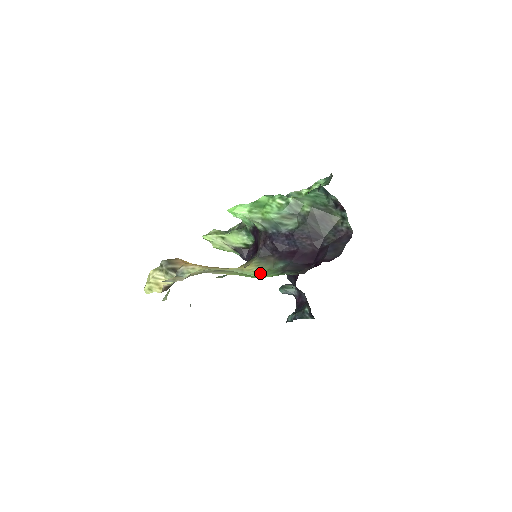
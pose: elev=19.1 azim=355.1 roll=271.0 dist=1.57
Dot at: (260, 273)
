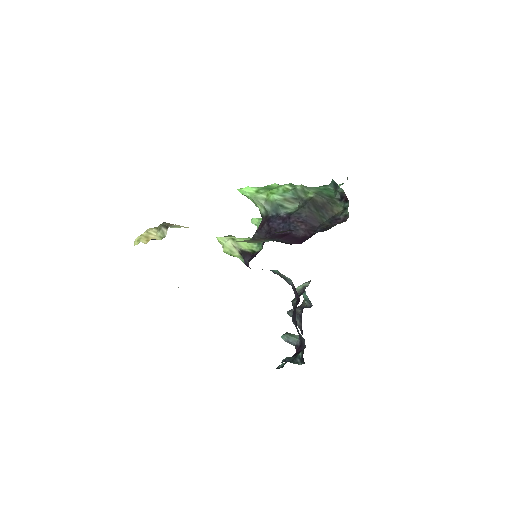
Dot at: occluded
